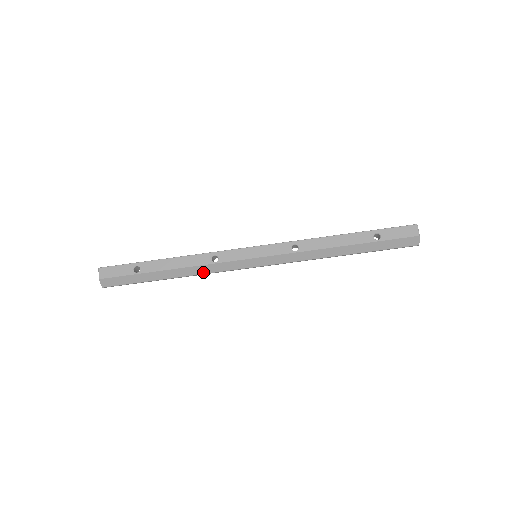
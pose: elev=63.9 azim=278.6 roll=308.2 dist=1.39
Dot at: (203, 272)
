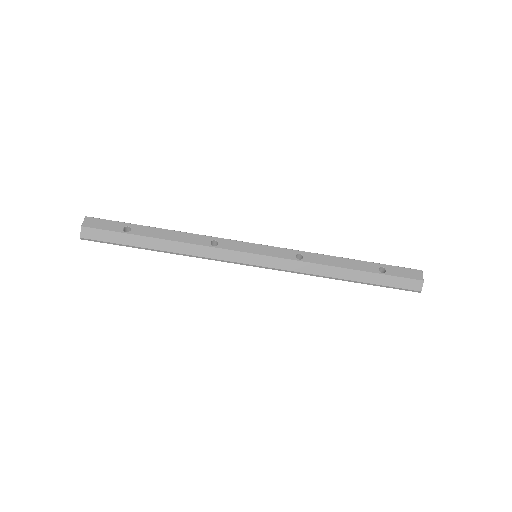
Dot at: (197, 254)
